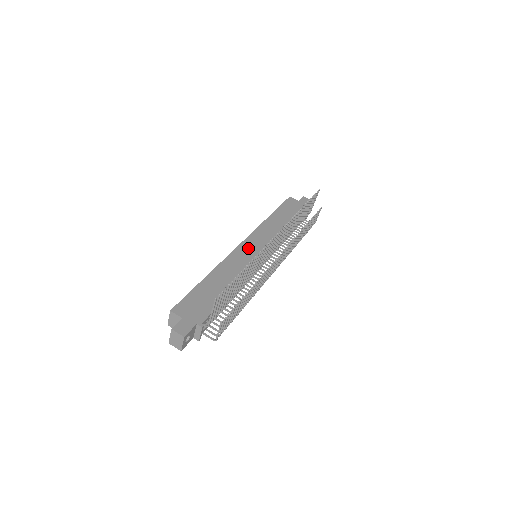
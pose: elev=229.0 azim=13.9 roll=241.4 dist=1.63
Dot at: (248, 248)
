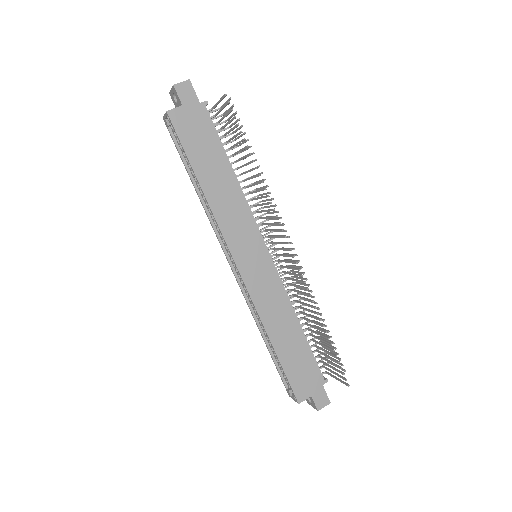
Dot at: (250, 266)
